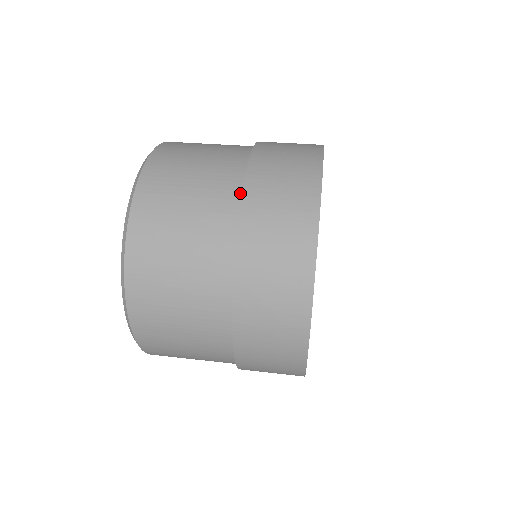
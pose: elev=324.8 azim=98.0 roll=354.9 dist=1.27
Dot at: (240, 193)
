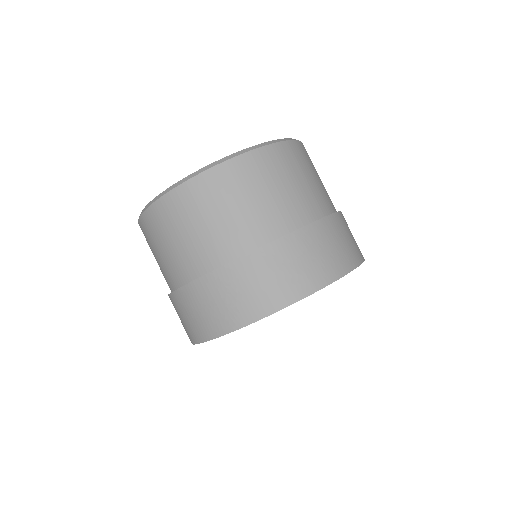
Dot at: (190, 280)
